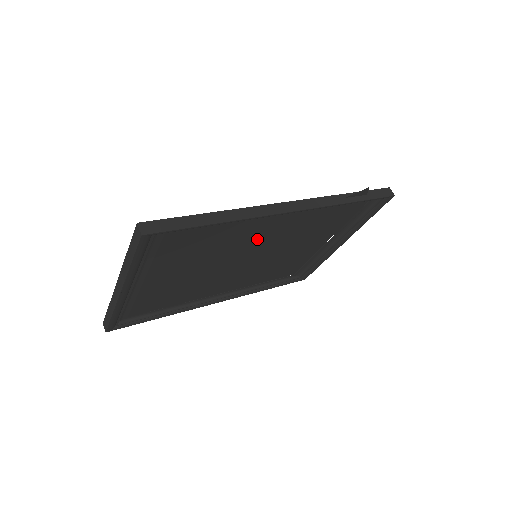
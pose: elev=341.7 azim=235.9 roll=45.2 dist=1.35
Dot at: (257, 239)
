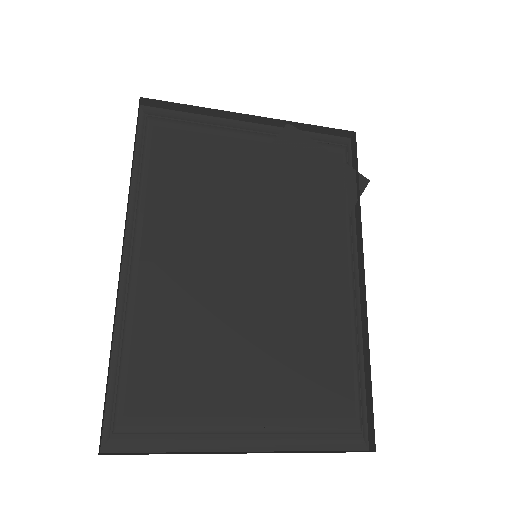
Dot at: (301, 278)
